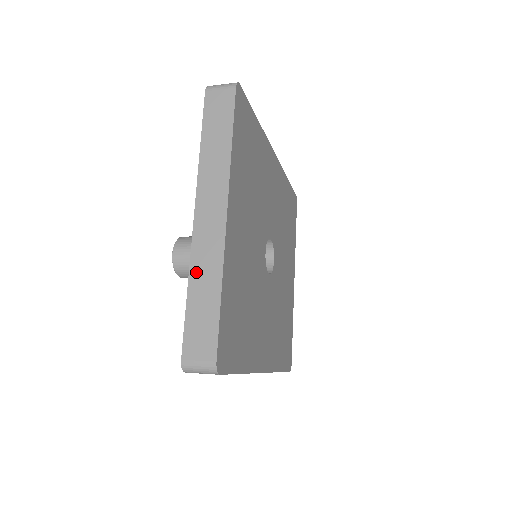
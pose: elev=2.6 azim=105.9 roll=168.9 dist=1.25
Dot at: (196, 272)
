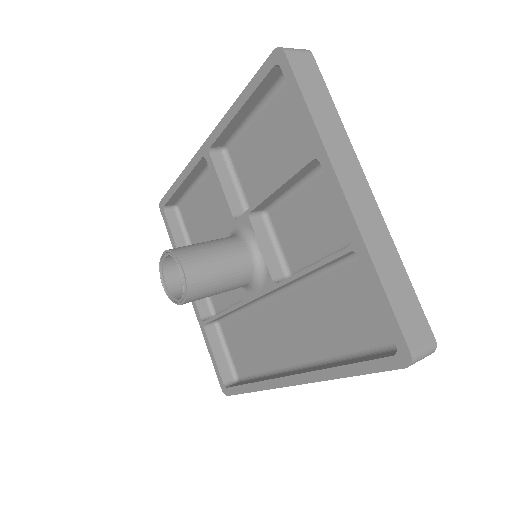
Dot at: (376, 254)
